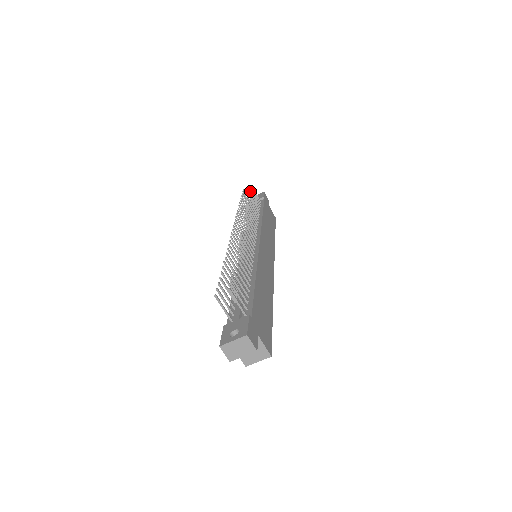
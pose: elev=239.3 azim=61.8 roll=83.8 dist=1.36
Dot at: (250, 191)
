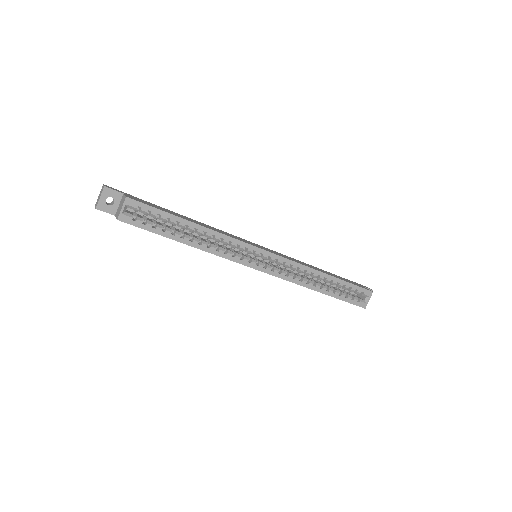
Dot at: occluded
